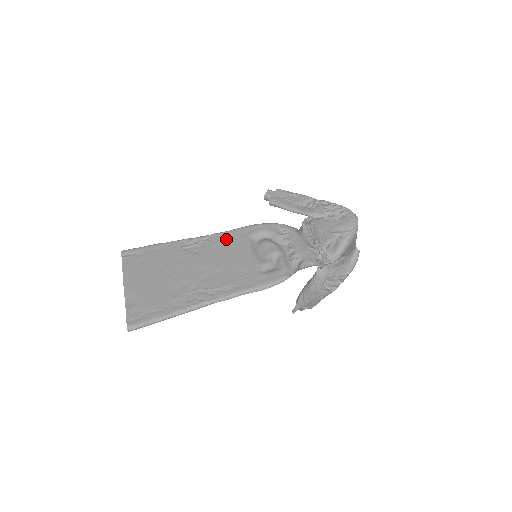
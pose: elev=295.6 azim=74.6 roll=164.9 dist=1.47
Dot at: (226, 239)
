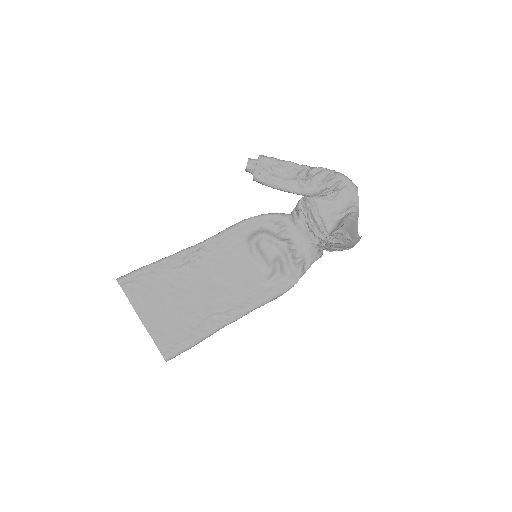
Dot at: (221, 247)
